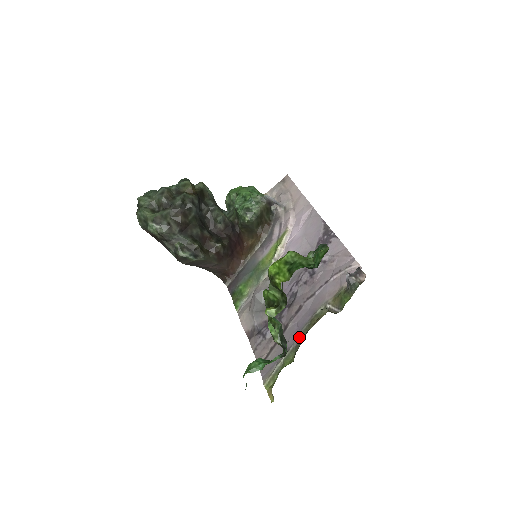
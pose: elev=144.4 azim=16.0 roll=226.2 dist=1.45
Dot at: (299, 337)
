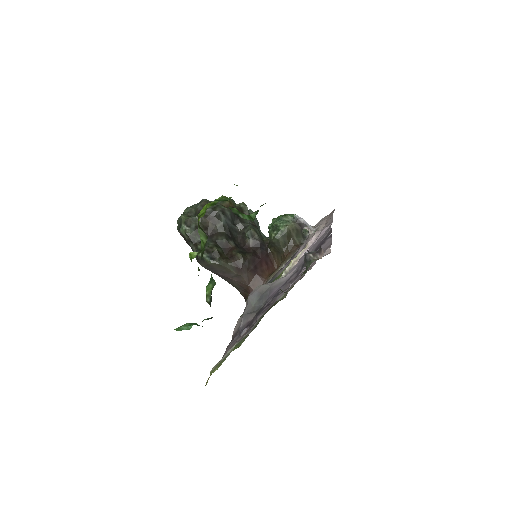
Dot at: (255, 324)
